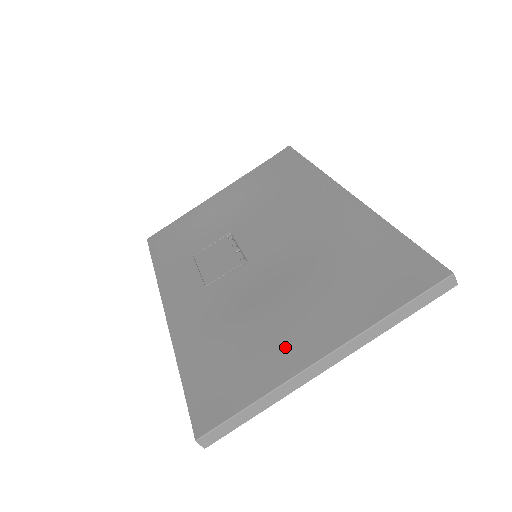
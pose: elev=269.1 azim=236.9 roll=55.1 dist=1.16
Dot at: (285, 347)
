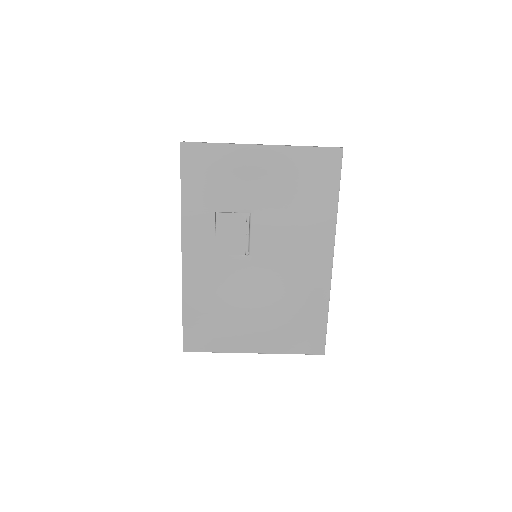
Dot at: (241, 337)
